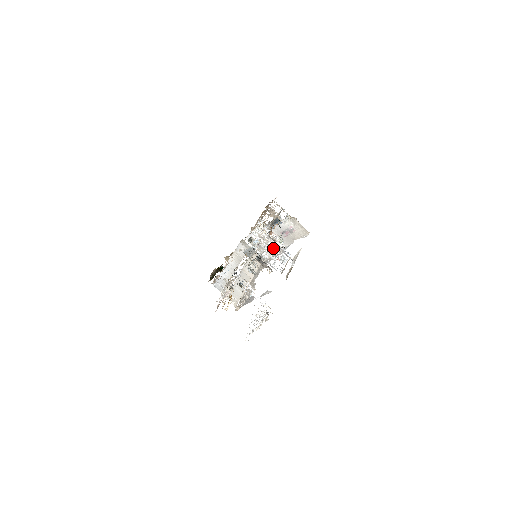
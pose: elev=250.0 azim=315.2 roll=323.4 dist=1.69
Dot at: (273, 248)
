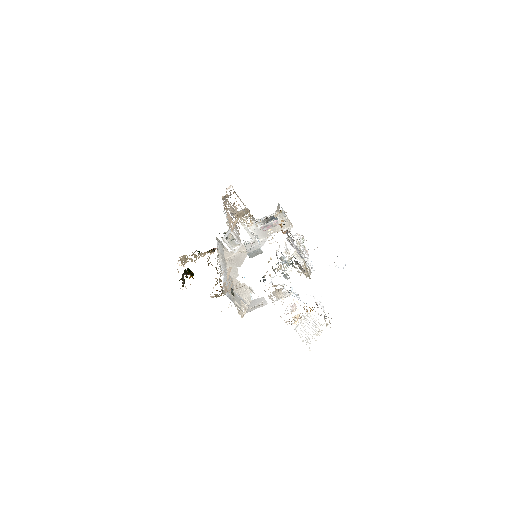
Dot at: occluded
